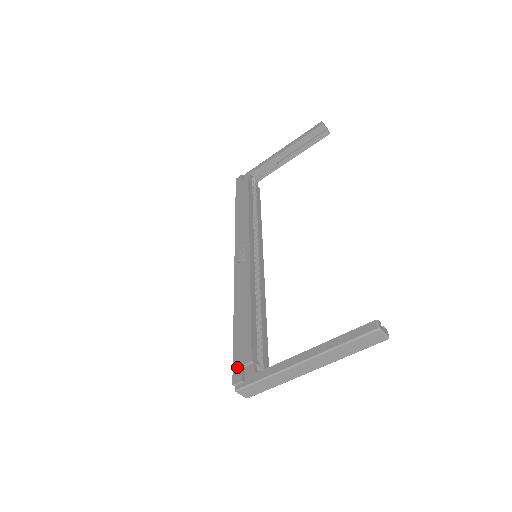
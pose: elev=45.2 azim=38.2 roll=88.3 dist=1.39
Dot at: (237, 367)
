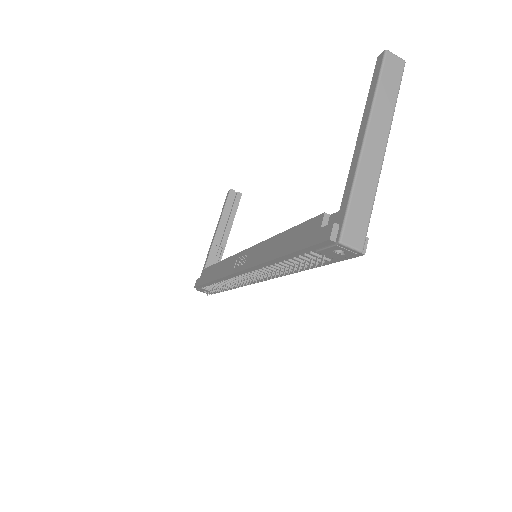
Dot at: (318, 236)
